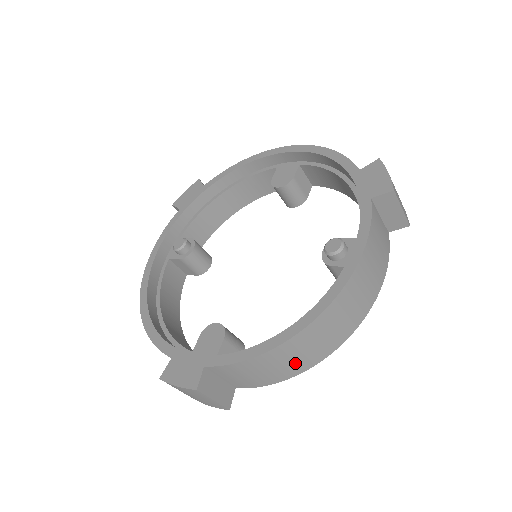
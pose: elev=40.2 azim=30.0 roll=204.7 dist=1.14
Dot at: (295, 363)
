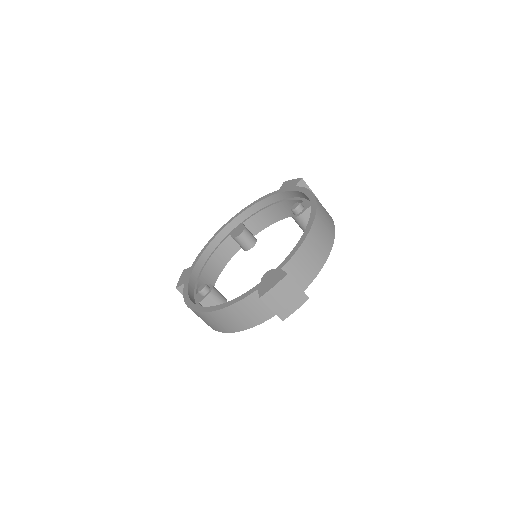
Dot at: (322, 246)
